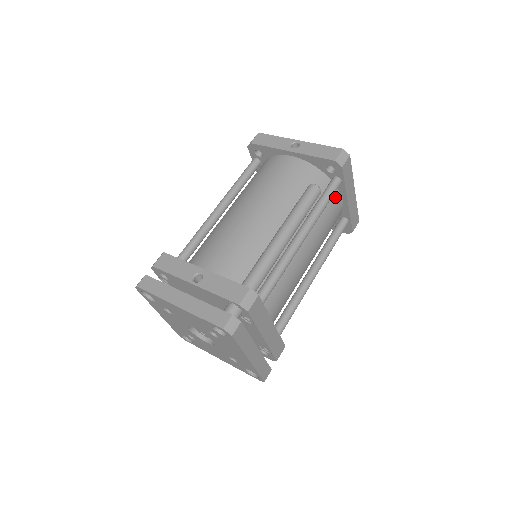
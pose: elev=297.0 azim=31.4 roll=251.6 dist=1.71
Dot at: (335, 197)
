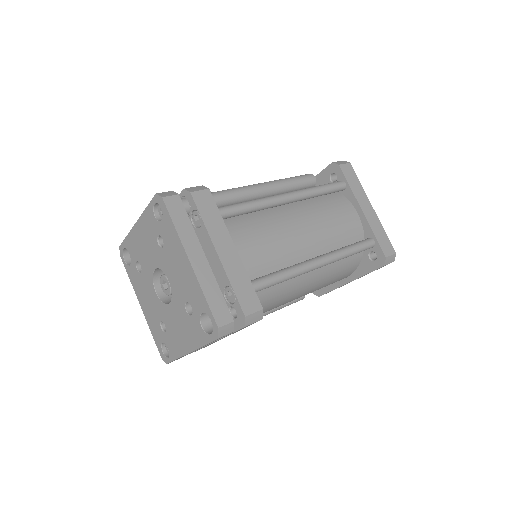
Dot at: (344, 202)
